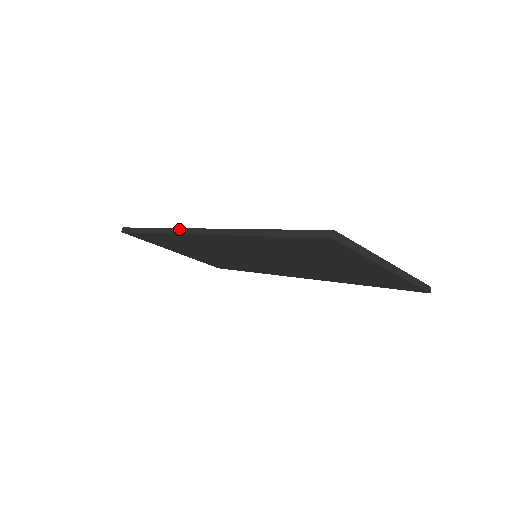
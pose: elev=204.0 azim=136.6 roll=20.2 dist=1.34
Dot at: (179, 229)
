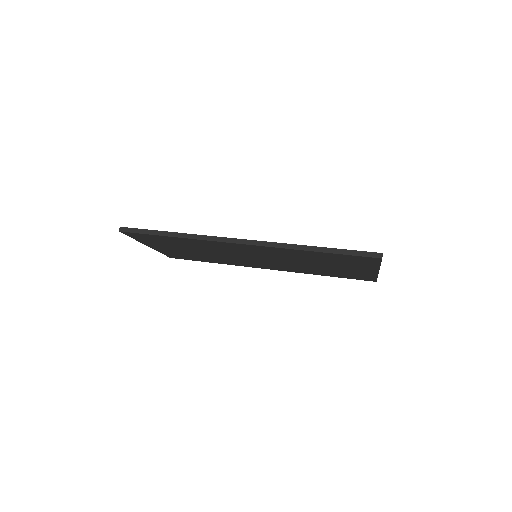
Dot at: (213, 237)
